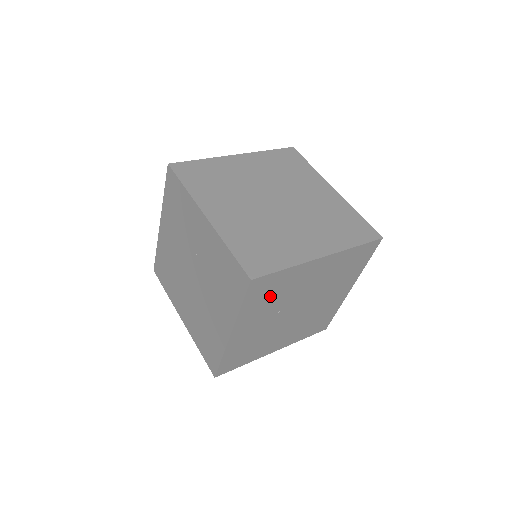
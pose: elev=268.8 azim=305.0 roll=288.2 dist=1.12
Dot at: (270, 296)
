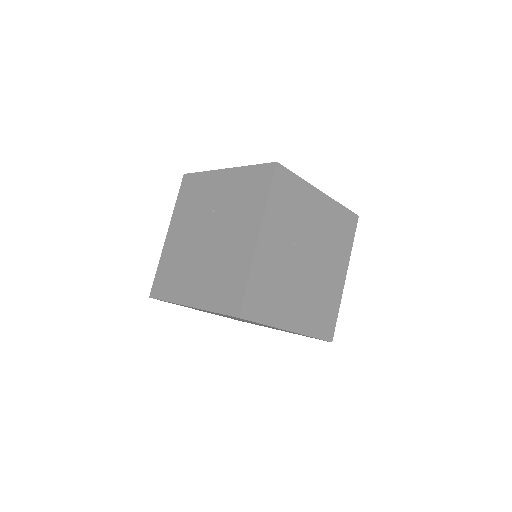
Dot at: (288, 206)
